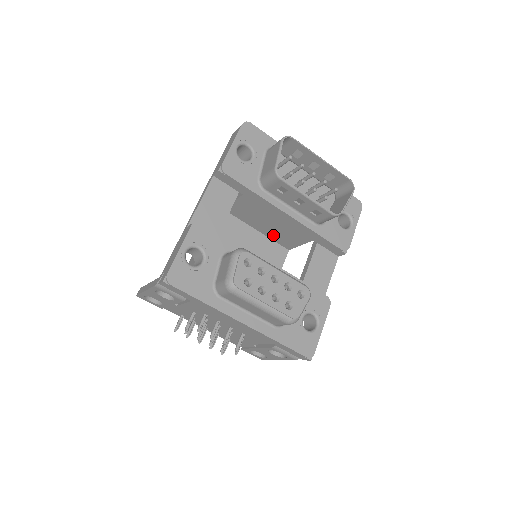
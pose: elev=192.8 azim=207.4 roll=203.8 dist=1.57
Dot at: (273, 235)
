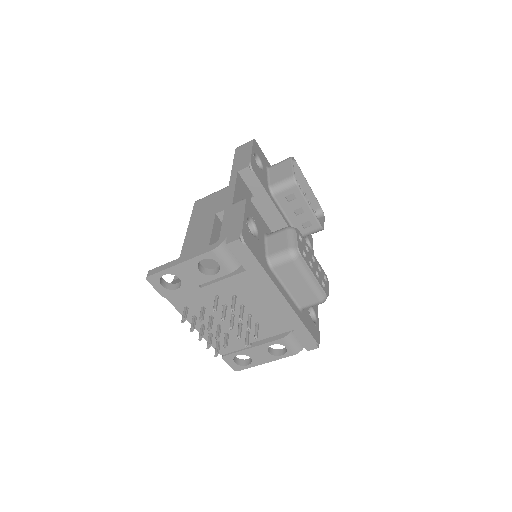
Dot at: occluded
